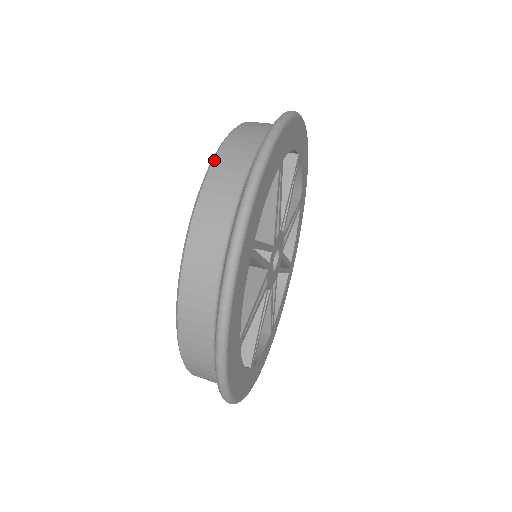
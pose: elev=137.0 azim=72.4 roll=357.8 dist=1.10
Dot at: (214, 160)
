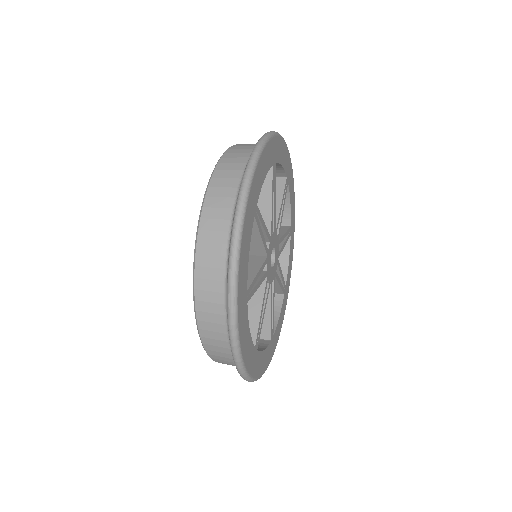
Dot at: occluded
